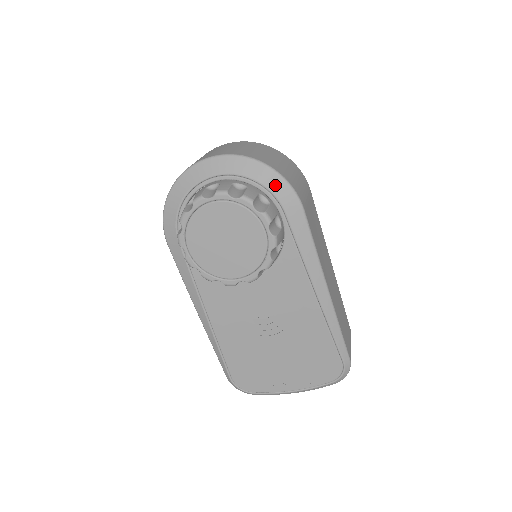
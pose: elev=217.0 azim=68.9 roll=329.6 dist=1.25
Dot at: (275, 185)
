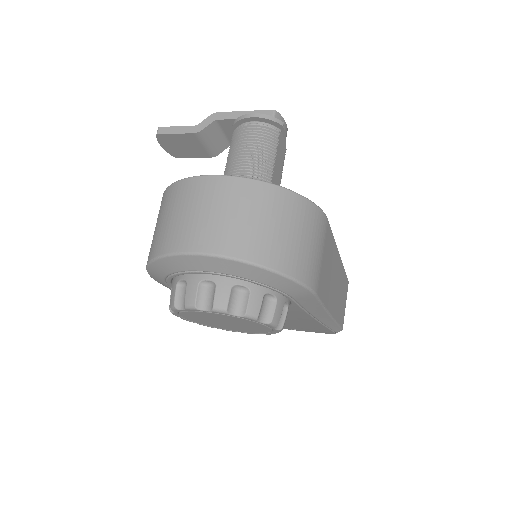
Dot at: (284, 286)
